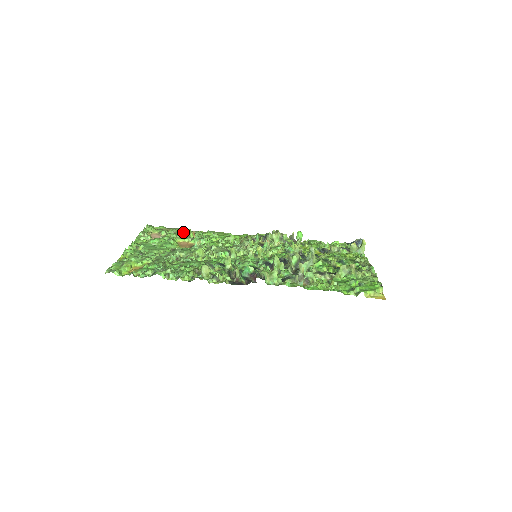
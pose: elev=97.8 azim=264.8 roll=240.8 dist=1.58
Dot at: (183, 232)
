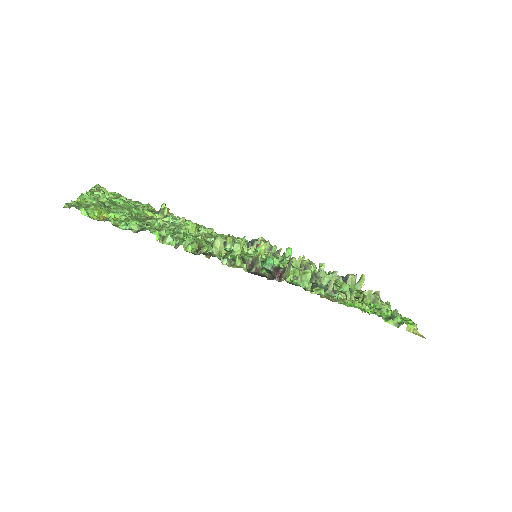
Dot at: (148, 207)
